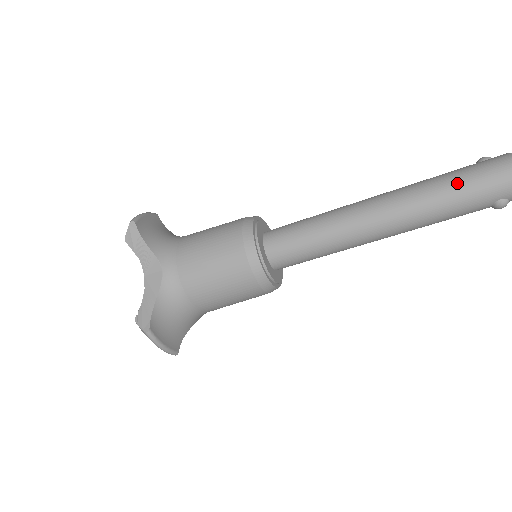
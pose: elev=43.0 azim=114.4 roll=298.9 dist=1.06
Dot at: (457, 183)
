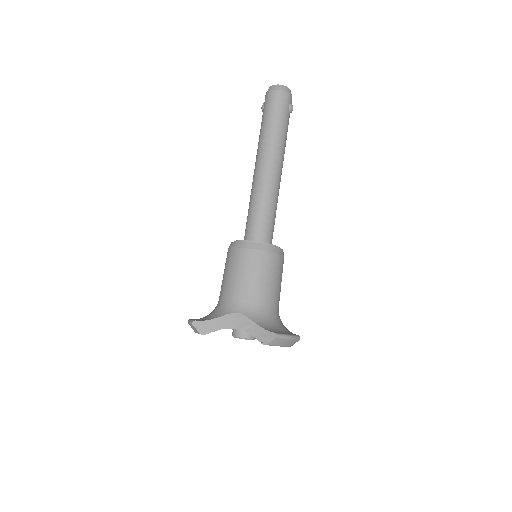
Dot at: (270, 120)
